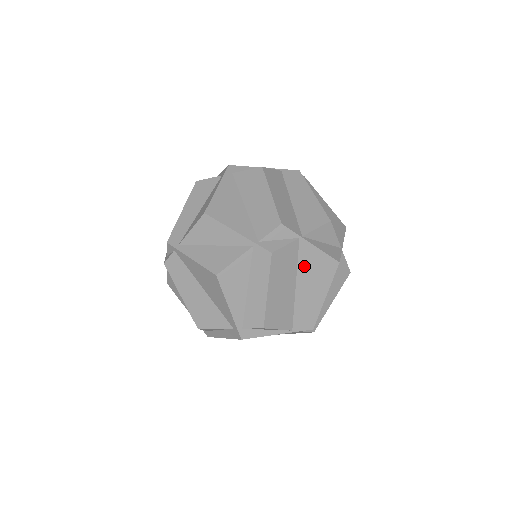
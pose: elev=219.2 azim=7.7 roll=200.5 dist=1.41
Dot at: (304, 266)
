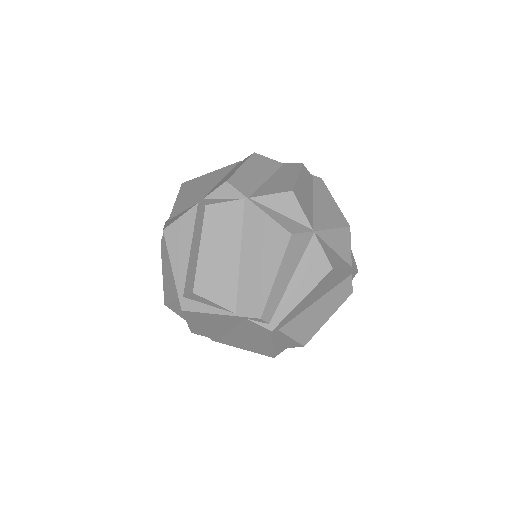
Dot at: (250, 233)
